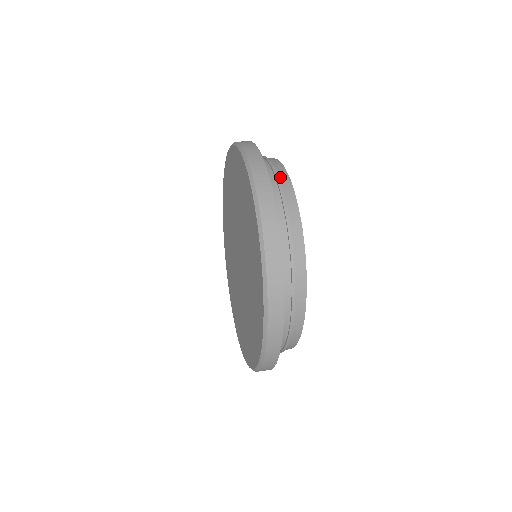
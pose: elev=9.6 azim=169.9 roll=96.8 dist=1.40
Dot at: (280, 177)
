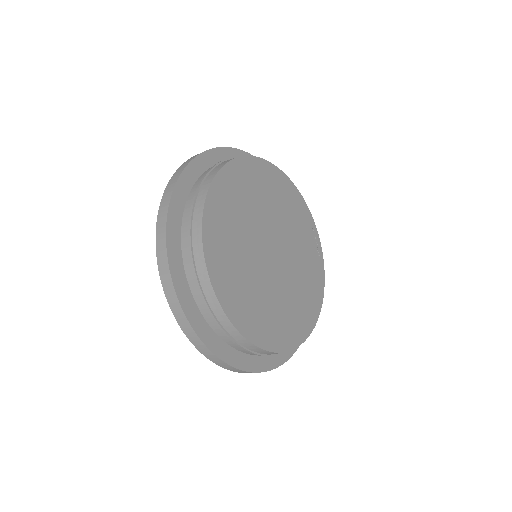
Dot at: (197, 201)
